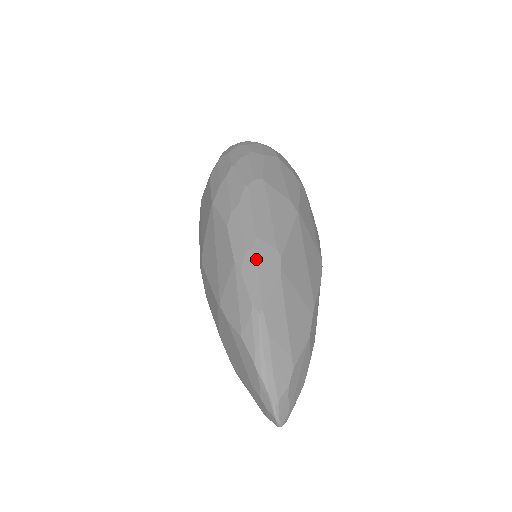
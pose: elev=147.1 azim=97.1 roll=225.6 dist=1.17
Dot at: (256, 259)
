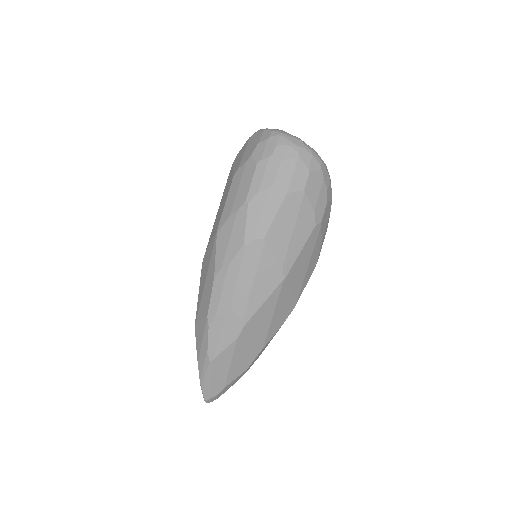
Dot at: (222, 324)
